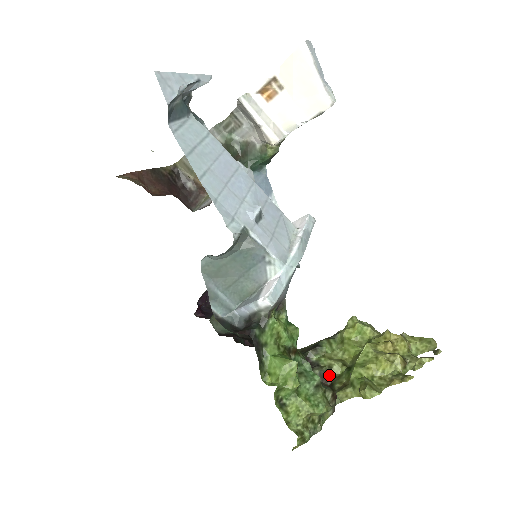
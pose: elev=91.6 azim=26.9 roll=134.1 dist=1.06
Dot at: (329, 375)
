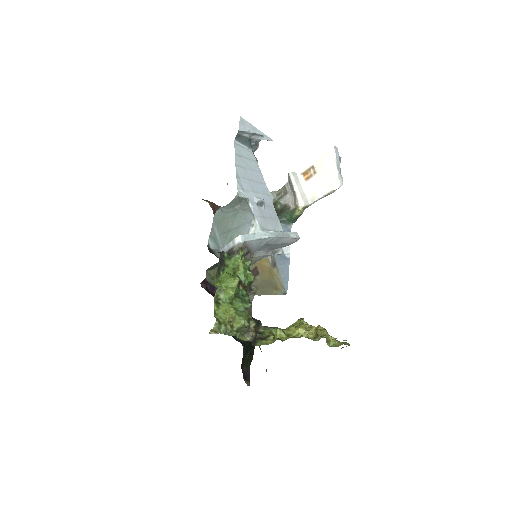
Dot at: occluded
